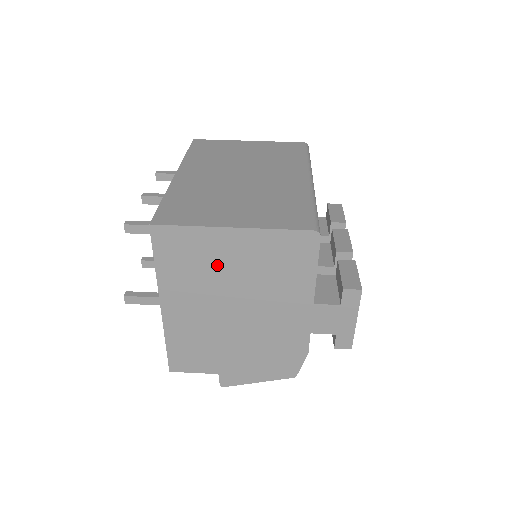
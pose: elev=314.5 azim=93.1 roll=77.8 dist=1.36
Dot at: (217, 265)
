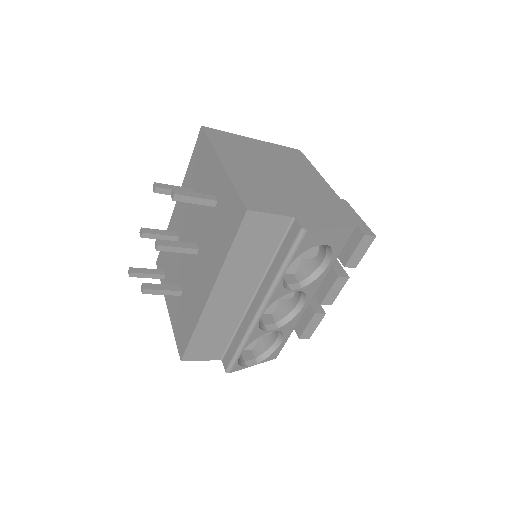
Dot at: (252, 151)
